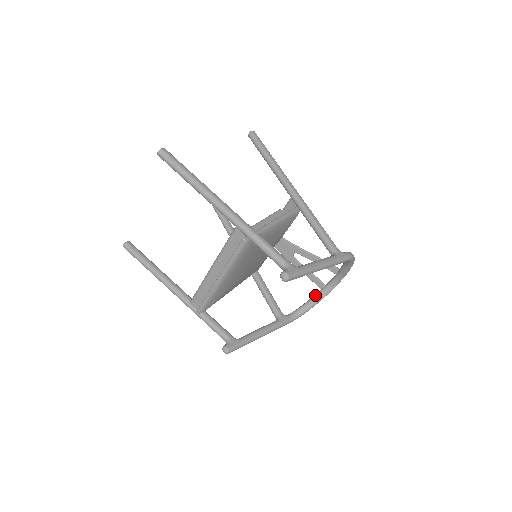
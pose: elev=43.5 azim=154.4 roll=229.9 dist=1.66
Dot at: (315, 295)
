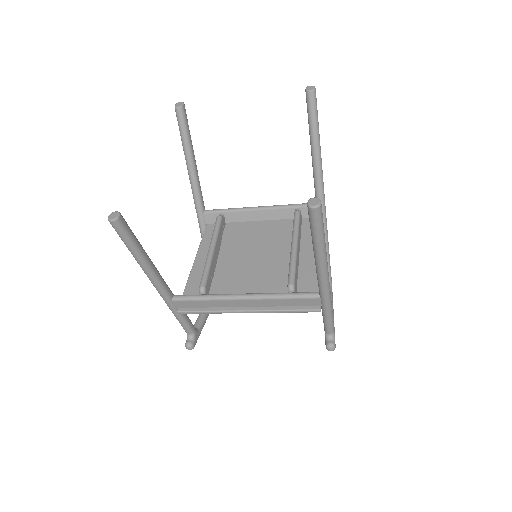
Dot at: occluded
